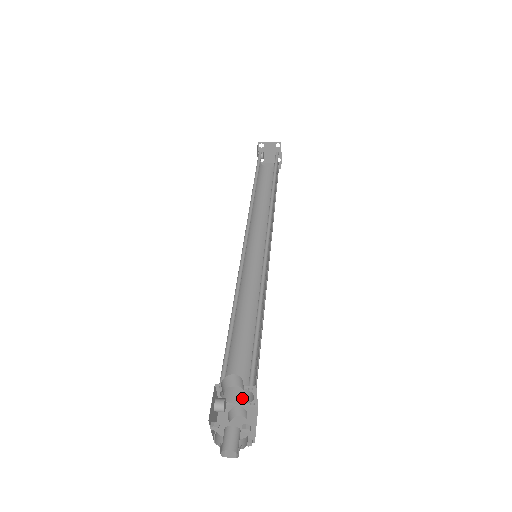
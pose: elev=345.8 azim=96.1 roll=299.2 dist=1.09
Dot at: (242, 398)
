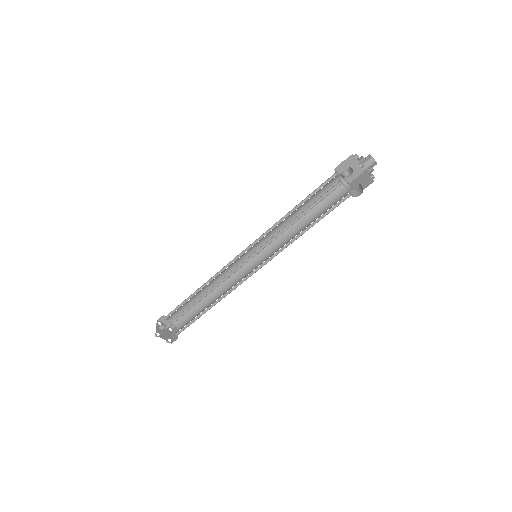
Dot at: occluded
